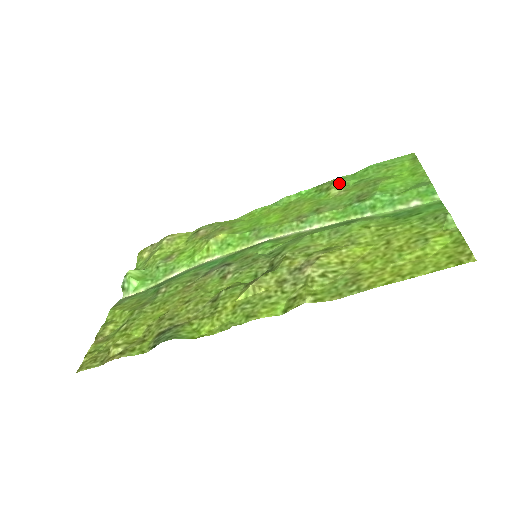
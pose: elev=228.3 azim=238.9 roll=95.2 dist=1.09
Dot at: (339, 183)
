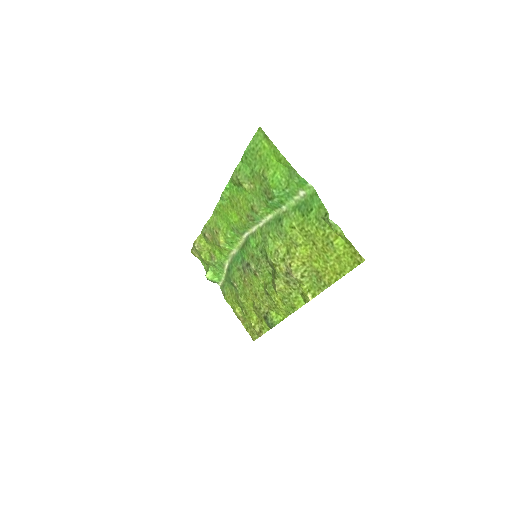
Dot at: (242, 178)
